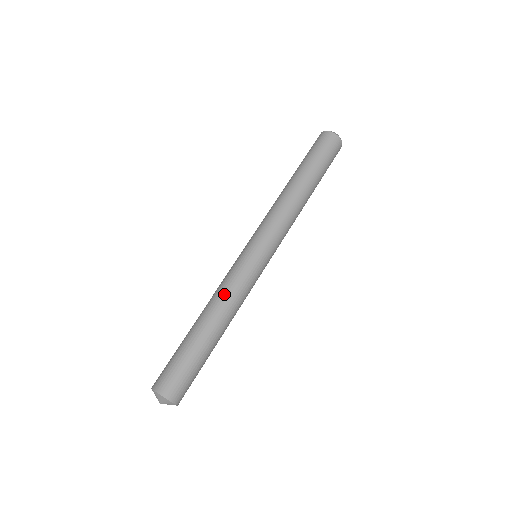
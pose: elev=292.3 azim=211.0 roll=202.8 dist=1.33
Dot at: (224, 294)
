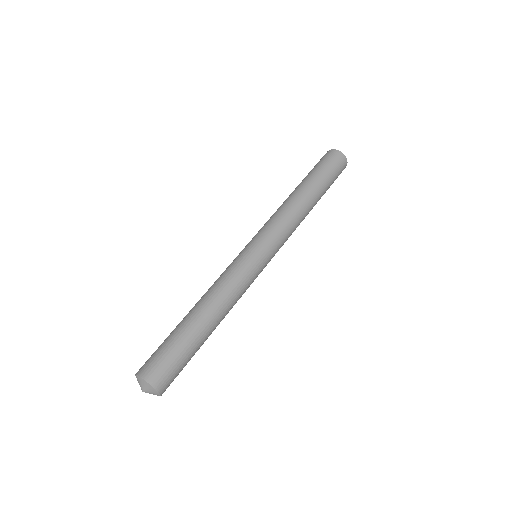
Dot at: (220, 286)
